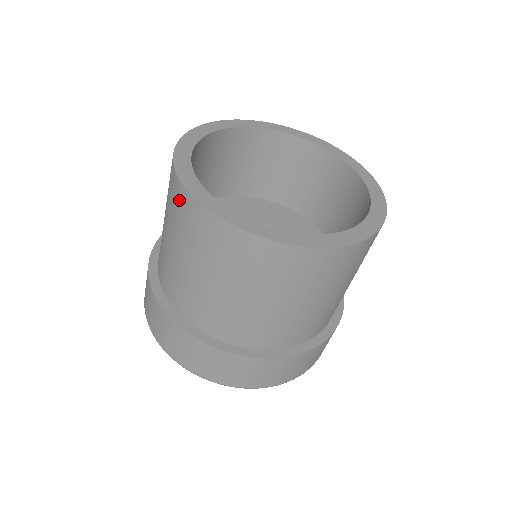
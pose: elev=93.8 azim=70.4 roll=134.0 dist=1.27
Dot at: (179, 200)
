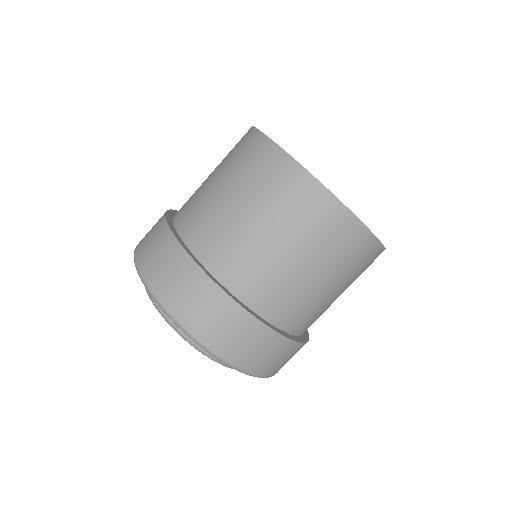
Dot at: occluded
